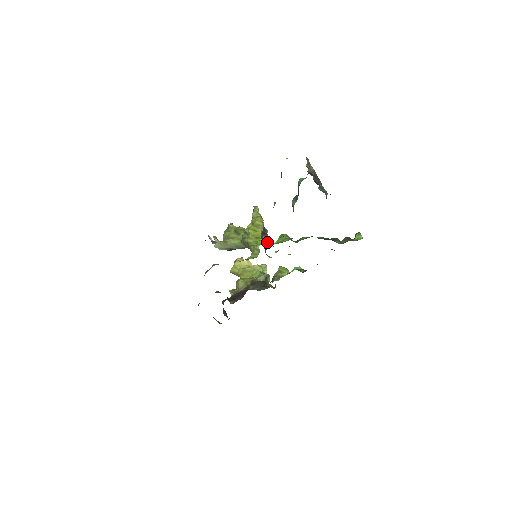
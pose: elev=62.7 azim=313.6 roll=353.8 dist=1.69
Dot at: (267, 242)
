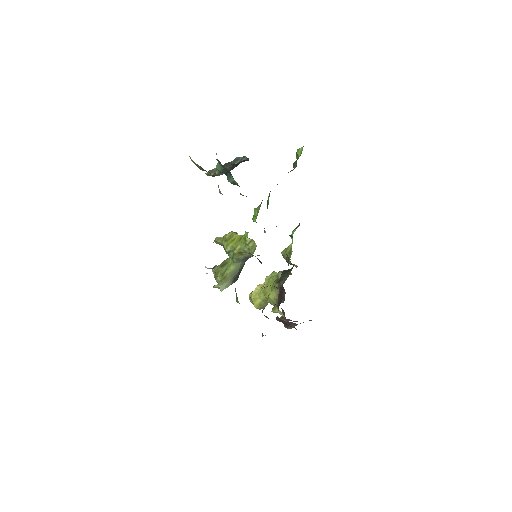
Dot at: occluded
